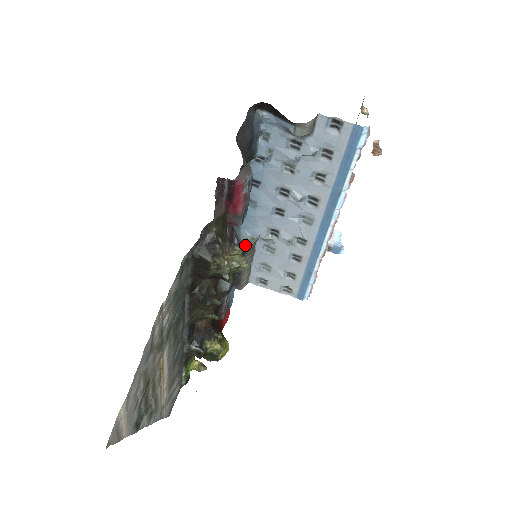
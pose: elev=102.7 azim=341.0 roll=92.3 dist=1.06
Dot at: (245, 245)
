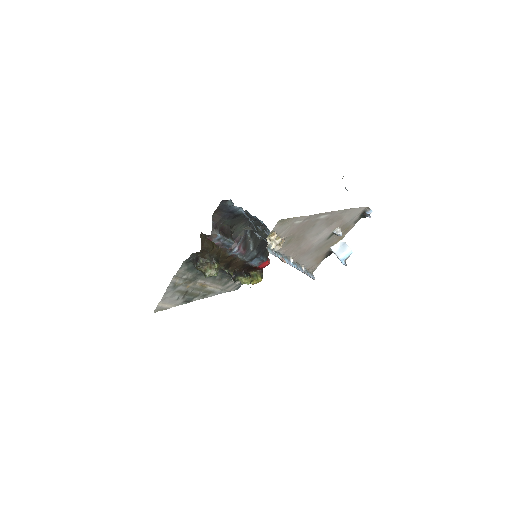
Dot at: occluded
